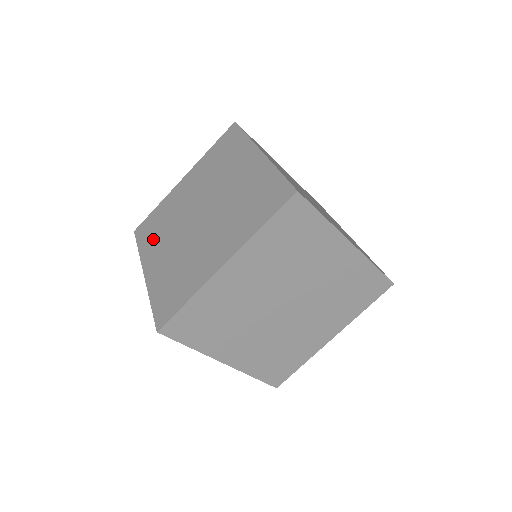
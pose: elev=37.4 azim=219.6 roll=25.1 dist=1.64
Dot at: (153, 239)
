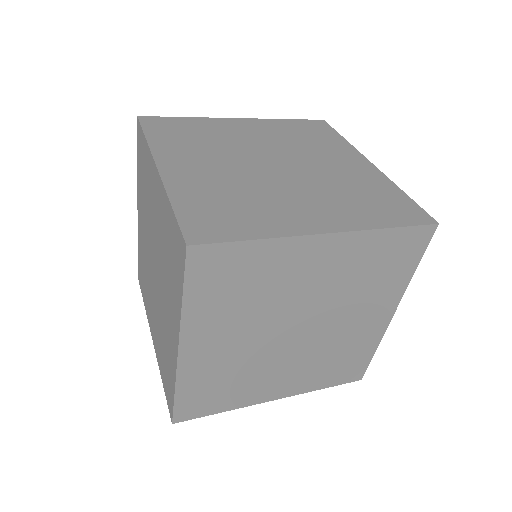
Dot at: (141, 185)
